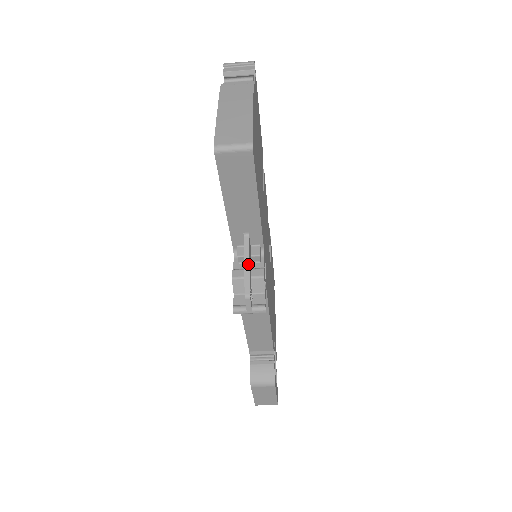
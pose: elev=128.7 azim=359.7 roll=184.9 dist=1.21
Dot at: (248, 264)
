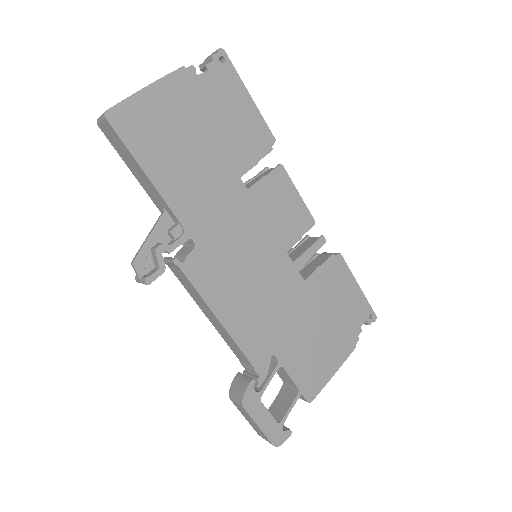
Dot at: (149, 235)
